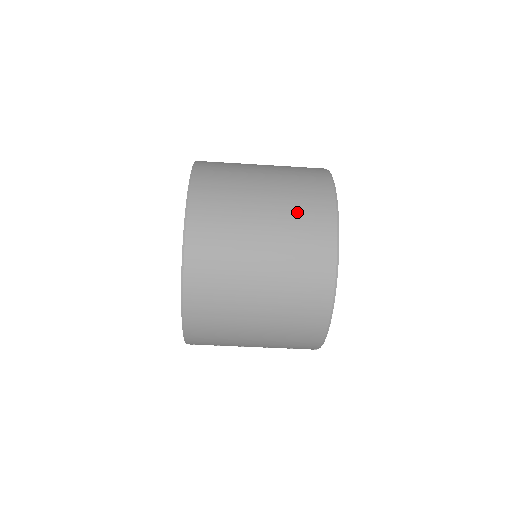
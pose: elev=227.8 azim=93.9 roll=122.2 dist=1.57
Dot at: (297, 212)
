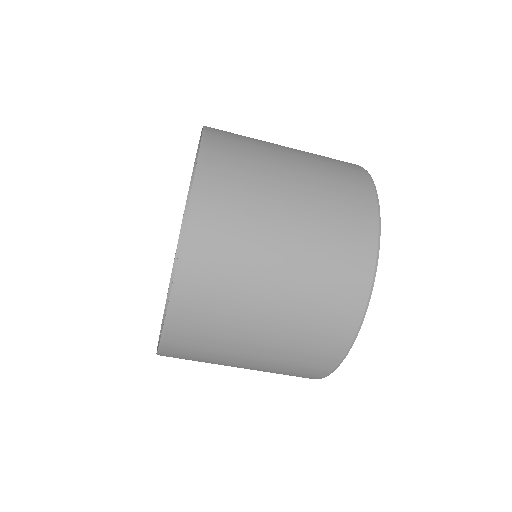
Dot at: (319, 295)
